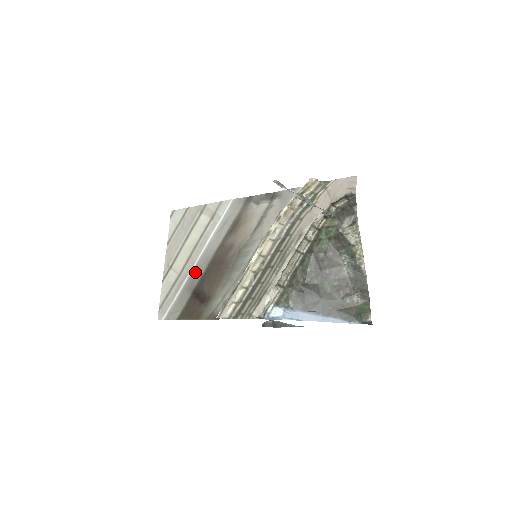
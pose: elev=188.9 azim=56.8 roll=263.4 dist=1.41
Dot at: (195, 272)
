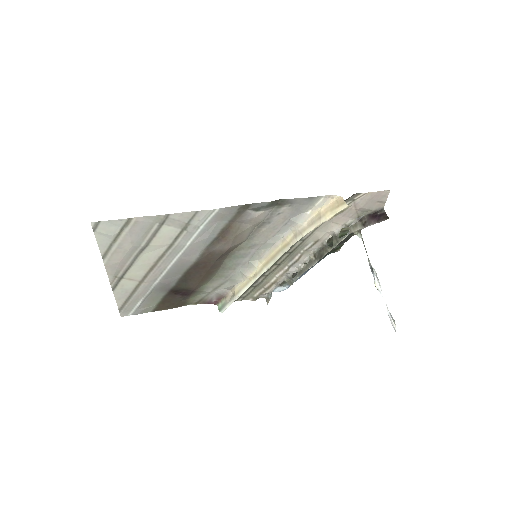
Dot at: (168, 277)
